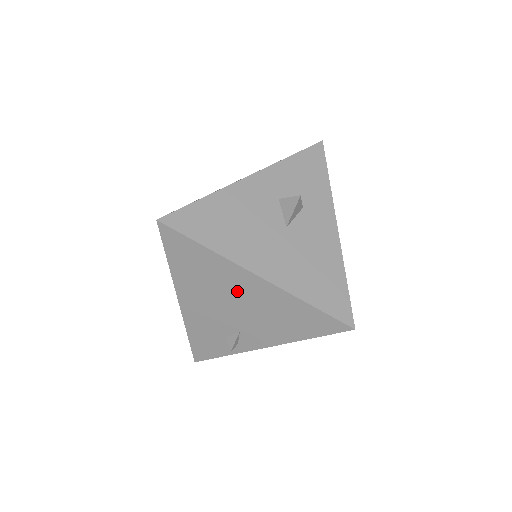
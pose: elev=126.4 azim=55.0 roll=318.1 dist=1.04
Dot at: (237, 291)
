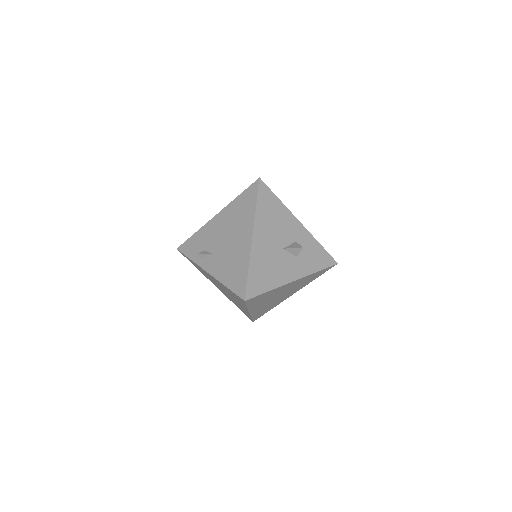
Dot at: (238, 234)
